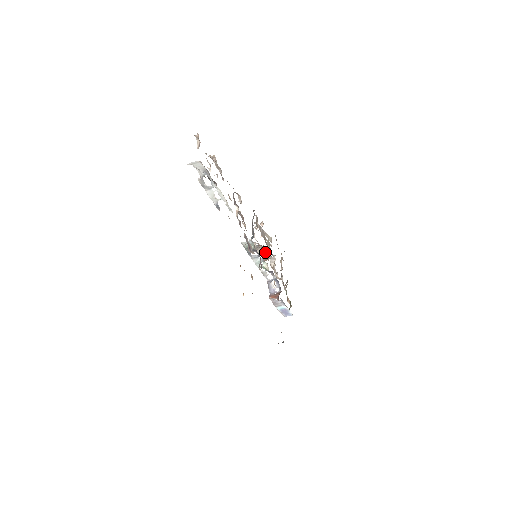
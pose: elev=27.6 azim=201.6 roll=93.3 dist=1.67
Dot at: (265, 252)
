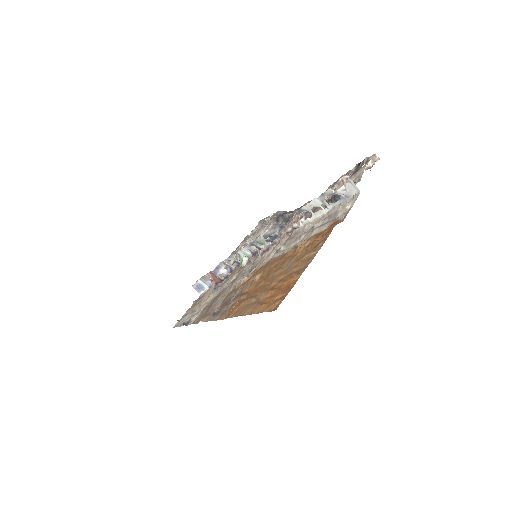
Dot at: occluded
